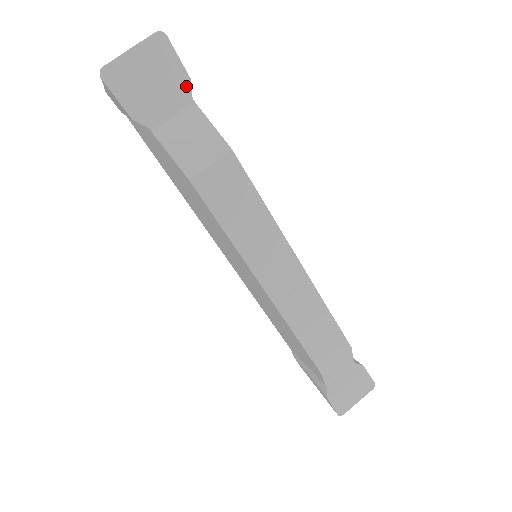
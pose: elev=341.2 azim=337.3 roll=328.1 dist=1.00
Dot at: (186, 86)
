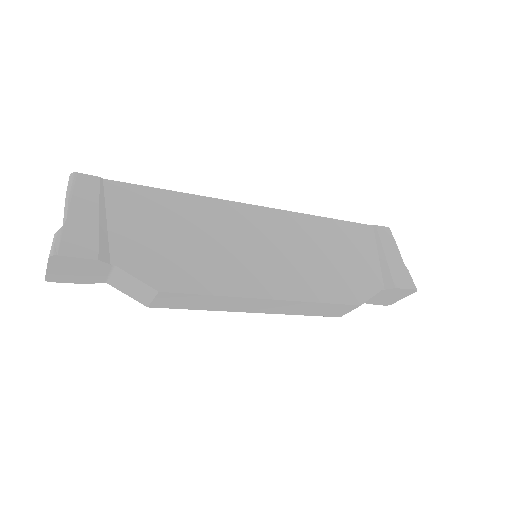
Dot at: (99, 263)
